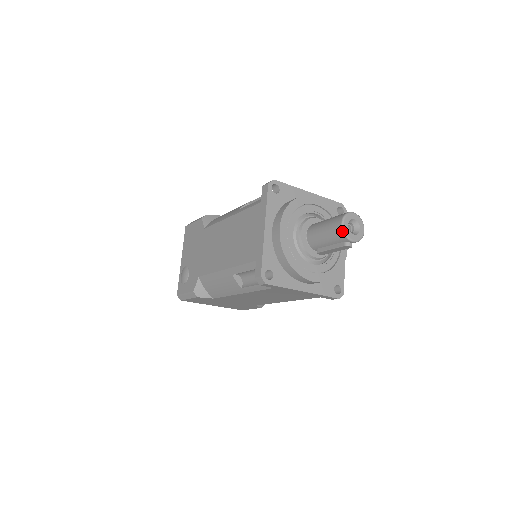
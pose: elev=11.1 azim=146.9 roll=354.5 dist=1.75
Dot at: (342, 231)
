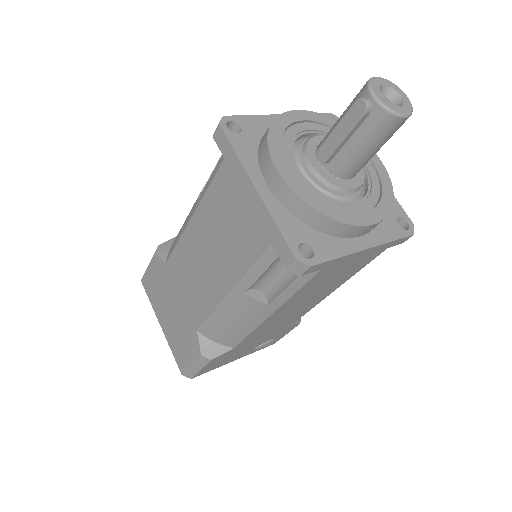
Dot at: (368, 80)
